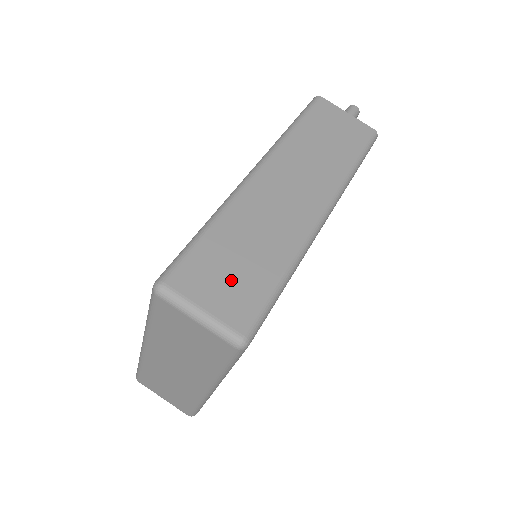
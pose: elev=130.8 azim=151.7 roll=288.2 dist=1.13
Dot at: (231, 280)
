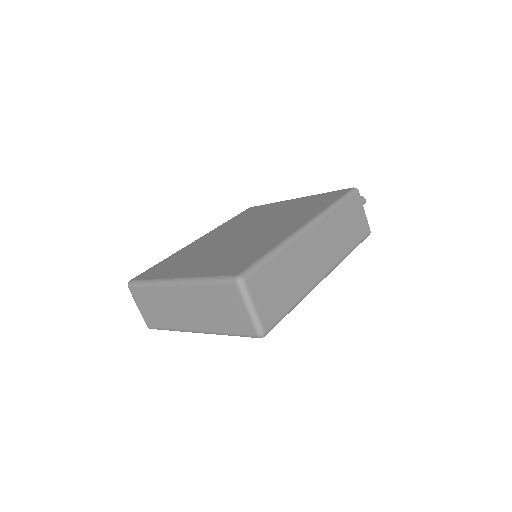
Dot at: (273, 295)
